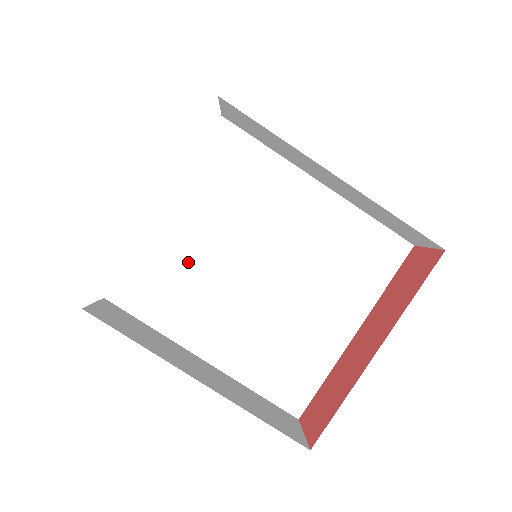
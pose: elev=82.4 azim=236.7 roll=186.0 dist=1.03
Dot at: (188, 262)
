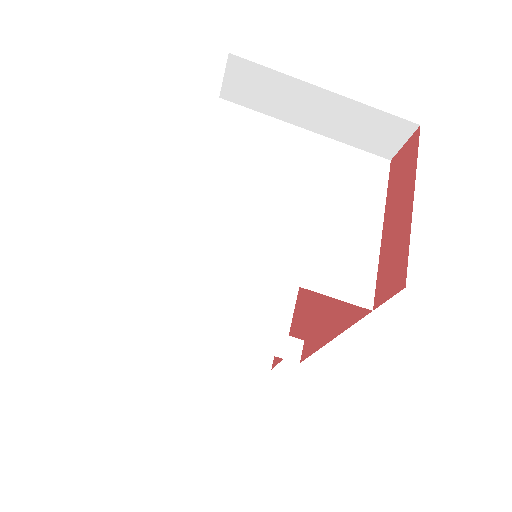
Dot at: (228, 199)
